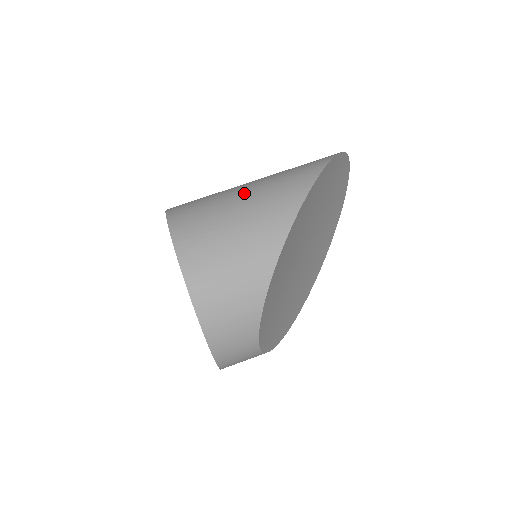
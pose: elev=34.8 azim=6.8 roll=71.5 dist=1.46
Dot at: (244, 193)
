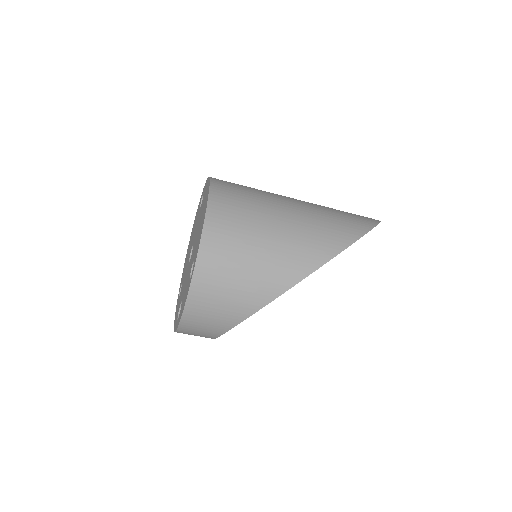
Dot at: (283, 220)
